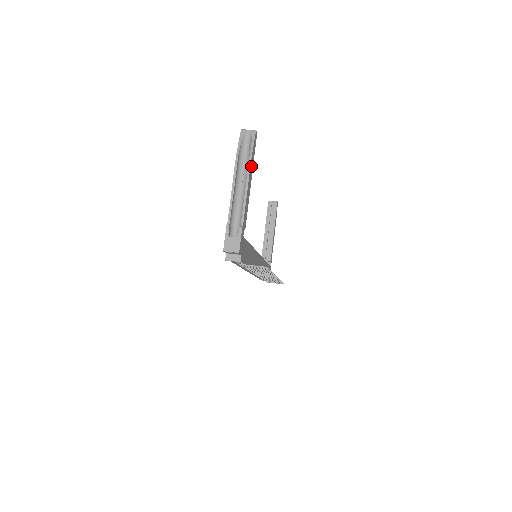
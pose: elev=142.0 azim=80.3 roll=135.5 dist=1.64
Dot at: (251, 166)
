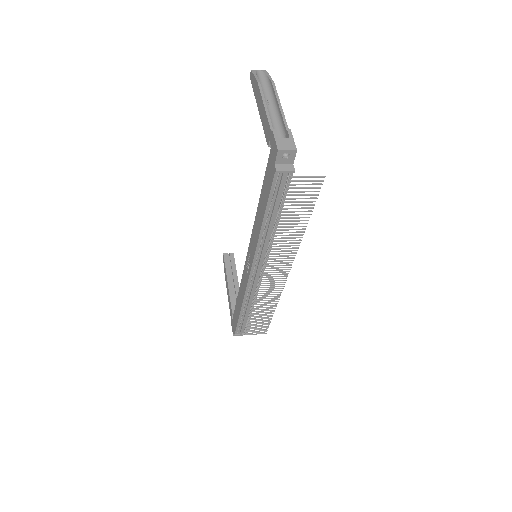
Dot at: occluded
